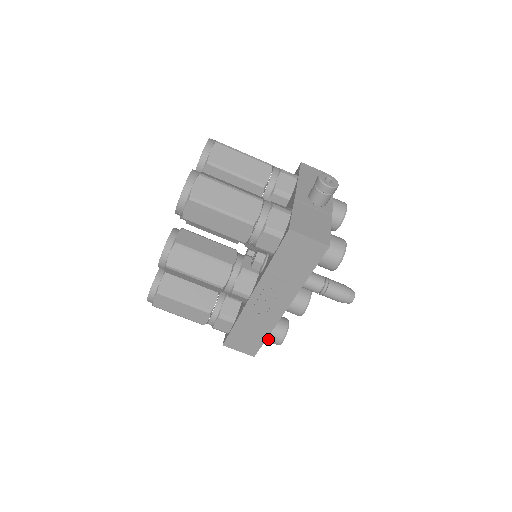
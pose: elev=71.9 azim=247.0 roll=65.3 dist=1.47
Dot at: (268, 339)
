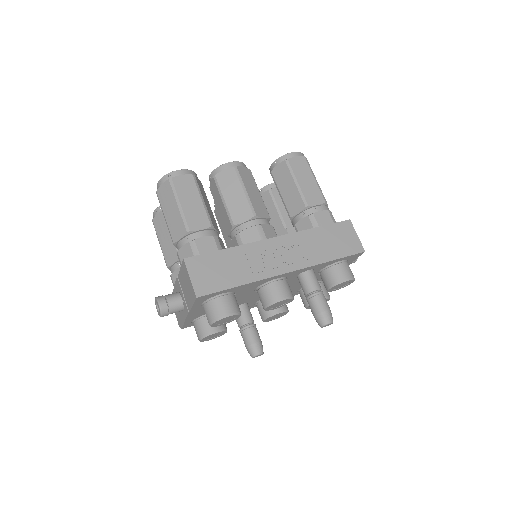
Dot at: (222, 300)
